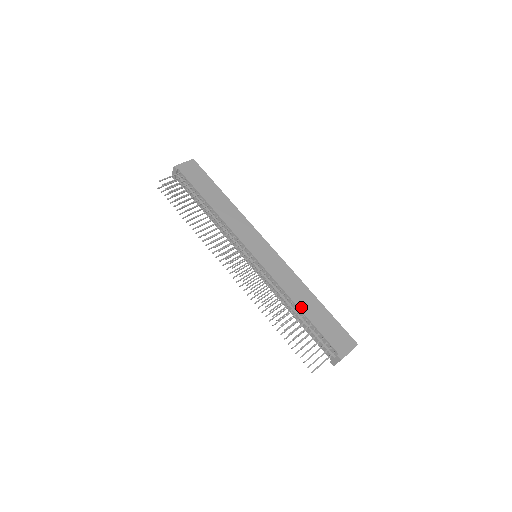
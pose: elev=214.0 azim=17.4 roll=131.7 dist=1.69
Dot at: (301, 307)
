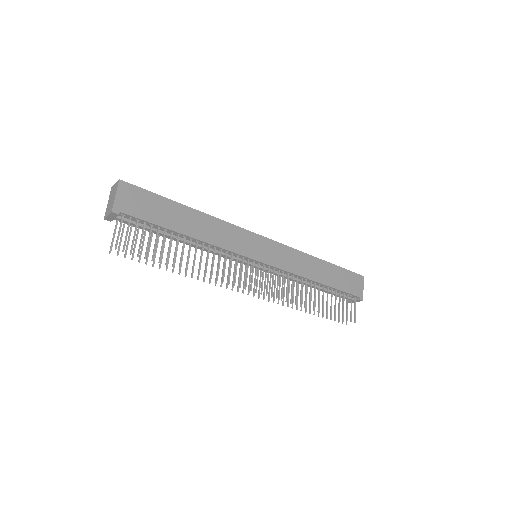
Dot at: (320, 281)
